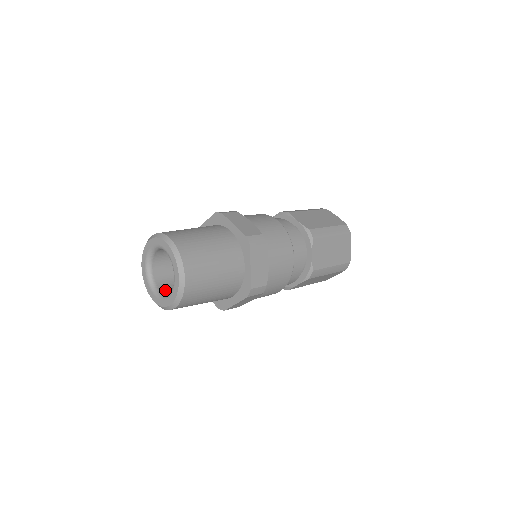
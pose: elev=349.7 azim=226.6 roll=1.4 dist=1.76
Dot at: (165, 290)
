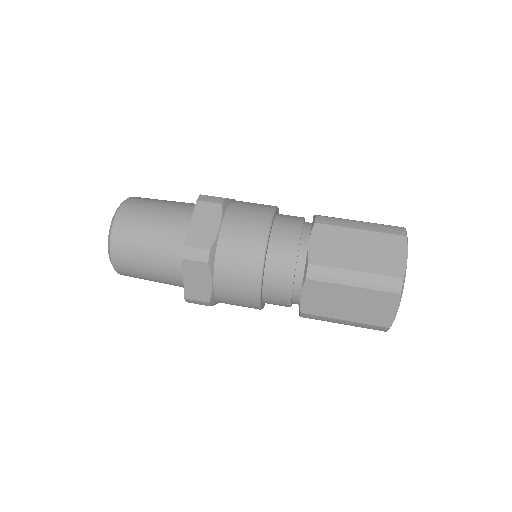
Dot at: occluded
